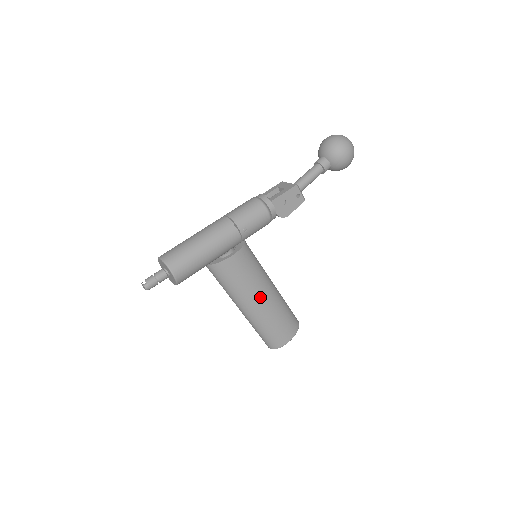
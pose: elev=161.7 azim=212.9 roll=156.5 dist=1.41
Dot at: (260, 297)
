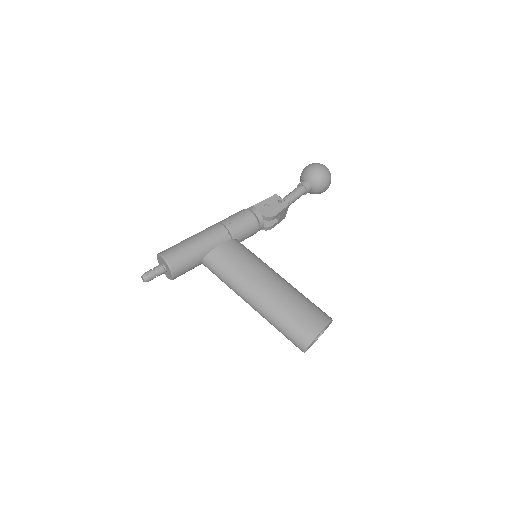
Dot at: (263, 281)
